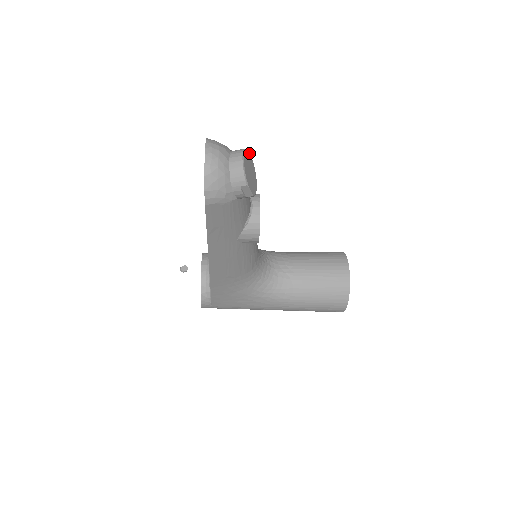
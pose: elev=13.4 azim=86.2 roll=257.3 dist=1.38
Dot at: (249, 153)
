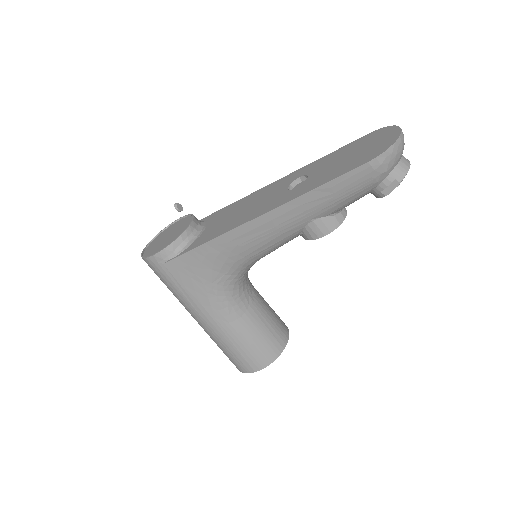
Dot at: occluded
